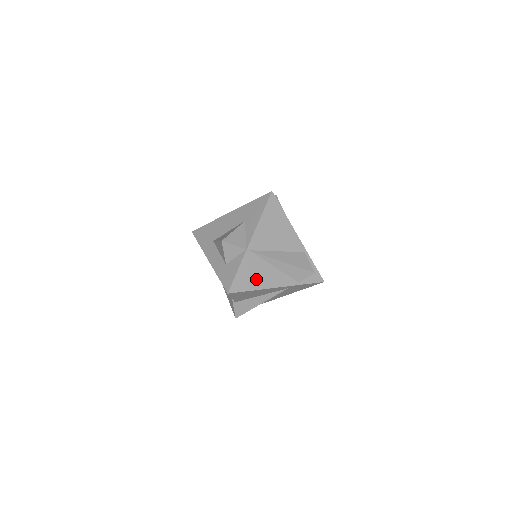
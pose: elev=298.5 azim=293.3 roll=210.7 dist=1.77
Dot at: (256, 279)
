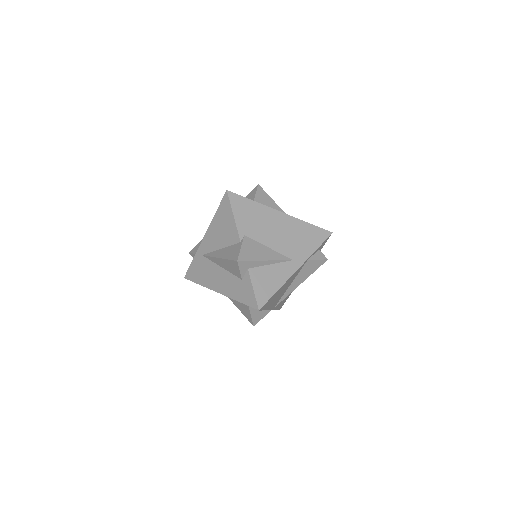
Dot at: (289, 294)
